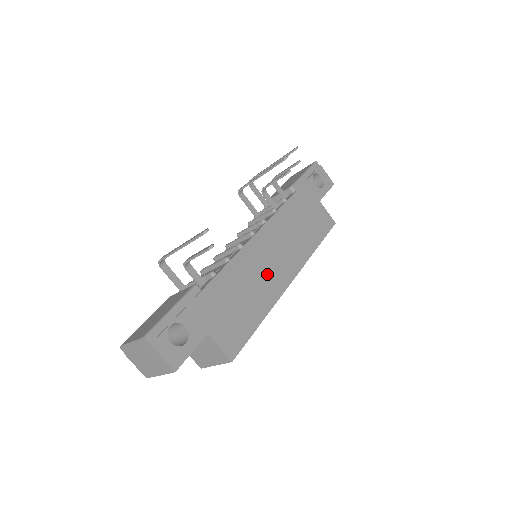
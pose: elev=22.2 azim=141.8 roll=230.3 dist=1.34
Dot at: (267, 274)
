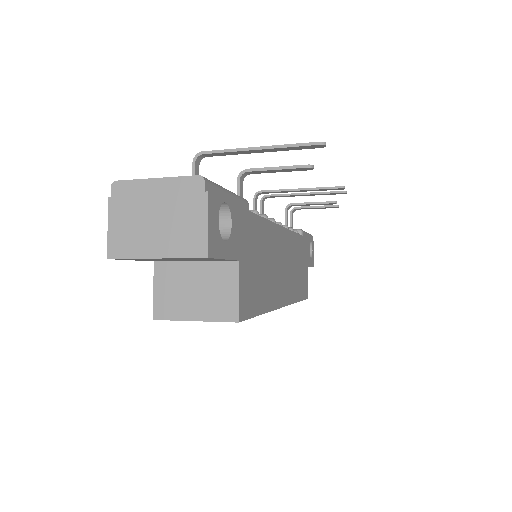
Dot at: (278, 273)
